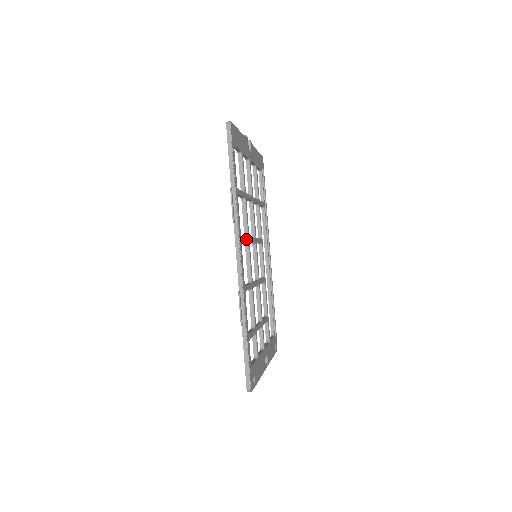
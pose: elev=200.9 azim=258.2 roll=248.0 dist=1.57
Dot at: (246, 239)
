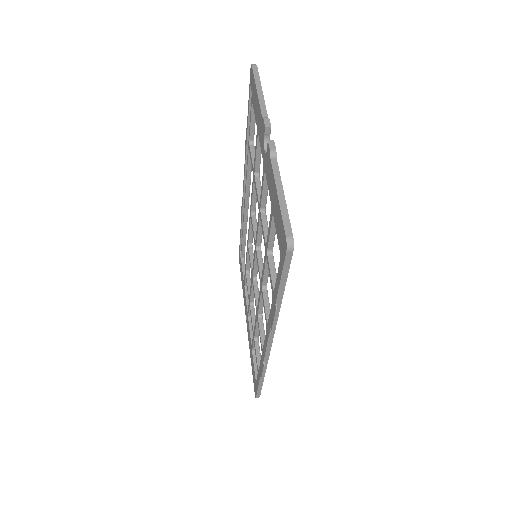
Dot at: (268, 299)
